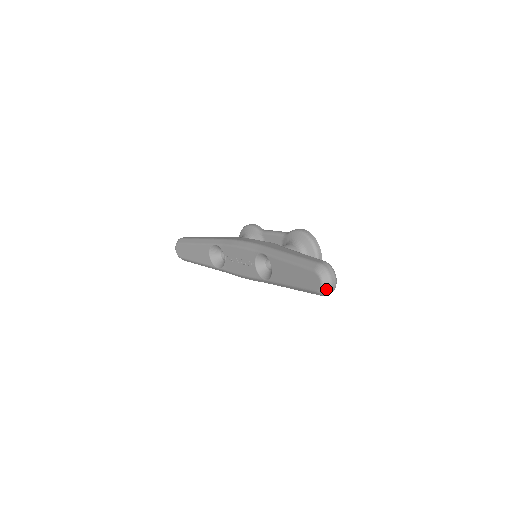
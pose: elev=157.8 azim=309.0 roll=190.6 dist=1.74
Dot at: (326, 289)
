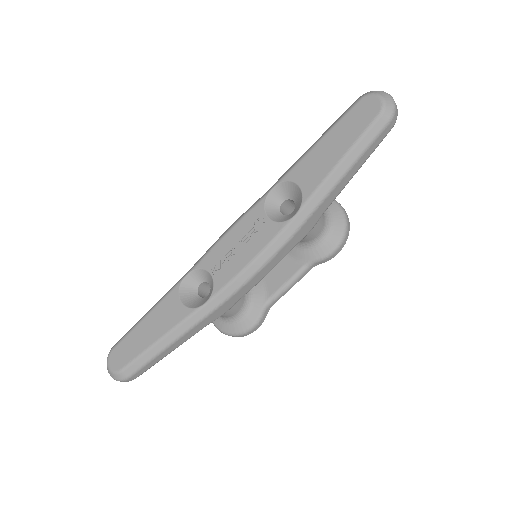
Dot at: (389, 101)
